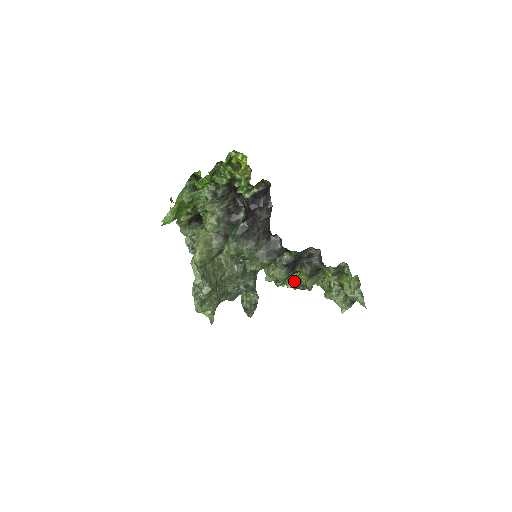
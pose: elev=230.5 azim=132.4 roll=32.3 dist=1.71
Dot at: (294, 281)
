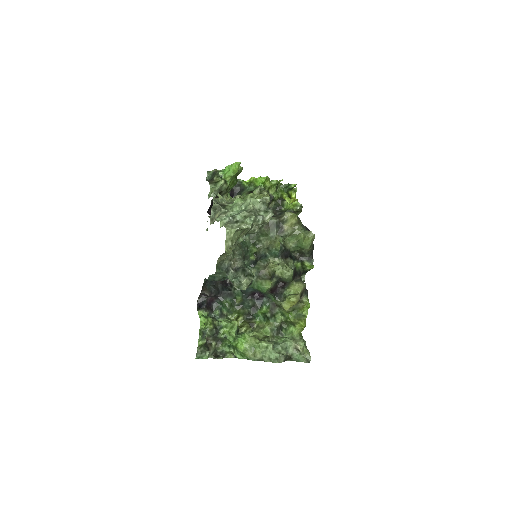
Dot at: (215, 329)
